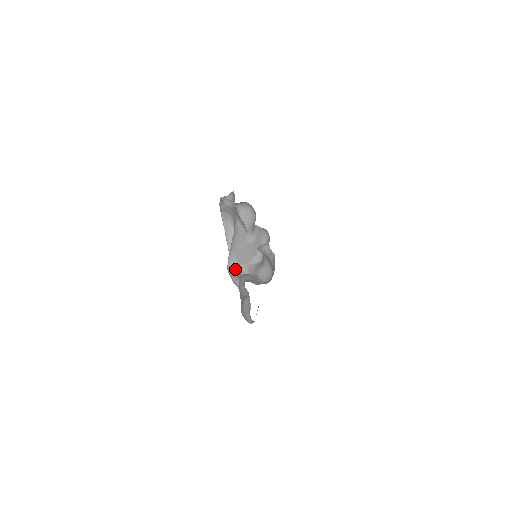
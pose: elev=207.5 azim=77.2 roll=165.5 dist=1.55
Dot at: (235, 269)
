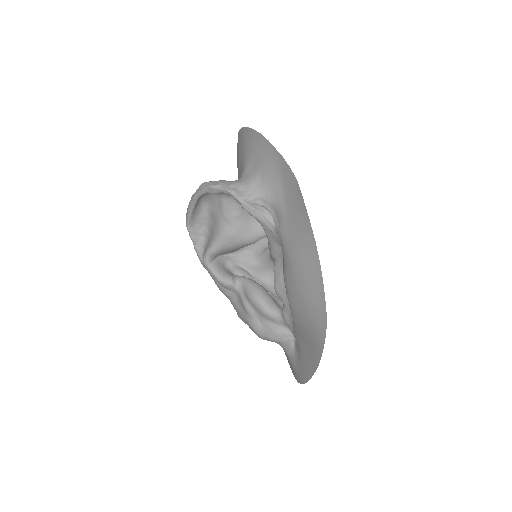
Dot at: (216, 263)
